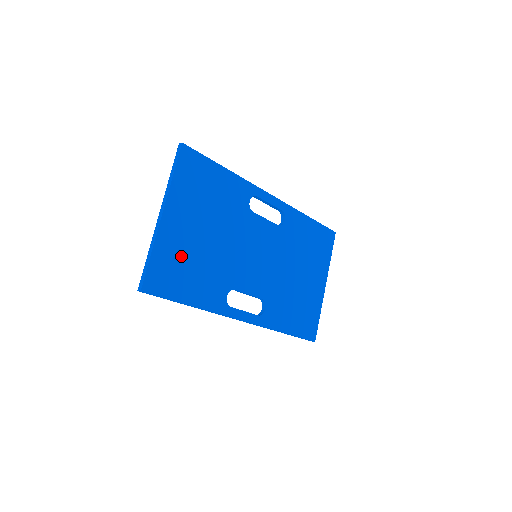
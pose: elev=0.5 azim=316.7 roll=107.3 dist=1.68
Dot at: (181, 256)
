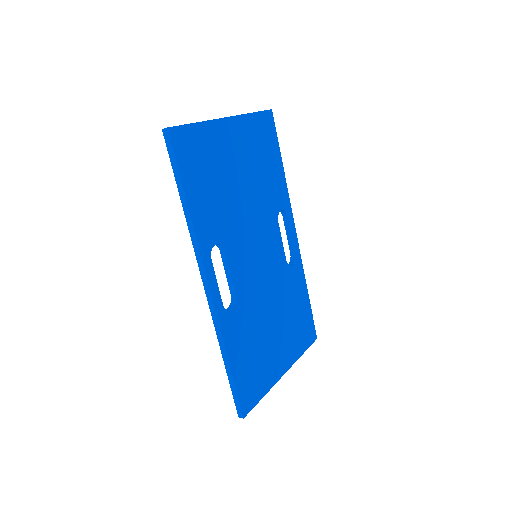
Dot at: (214, 160)
